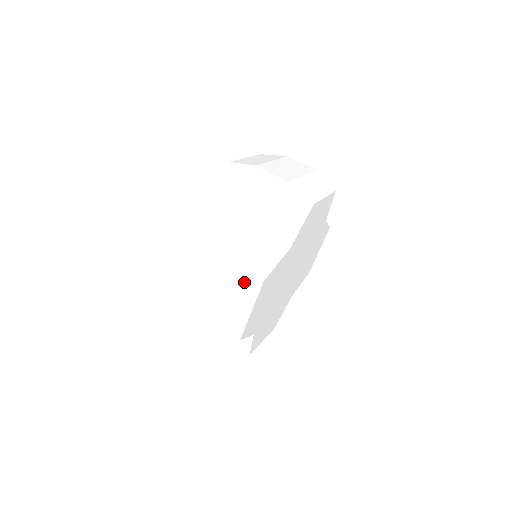
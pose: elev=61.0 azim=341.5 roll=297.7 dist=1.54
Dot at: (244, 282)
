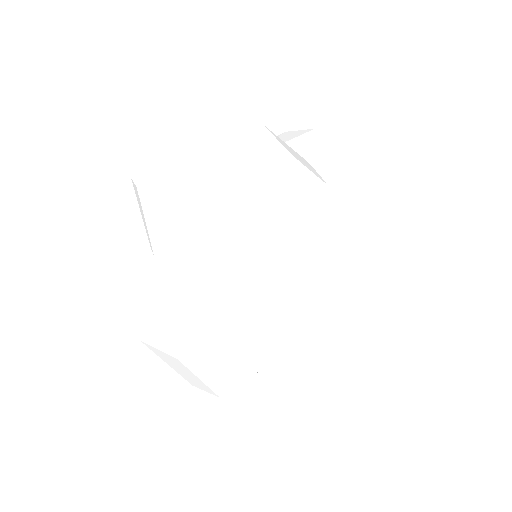
Dot at: (264, 151)
